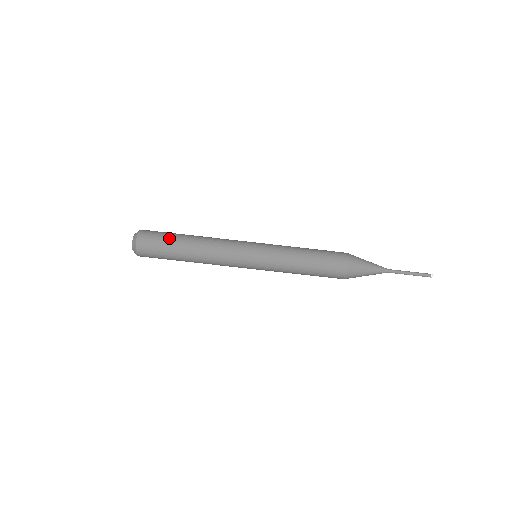
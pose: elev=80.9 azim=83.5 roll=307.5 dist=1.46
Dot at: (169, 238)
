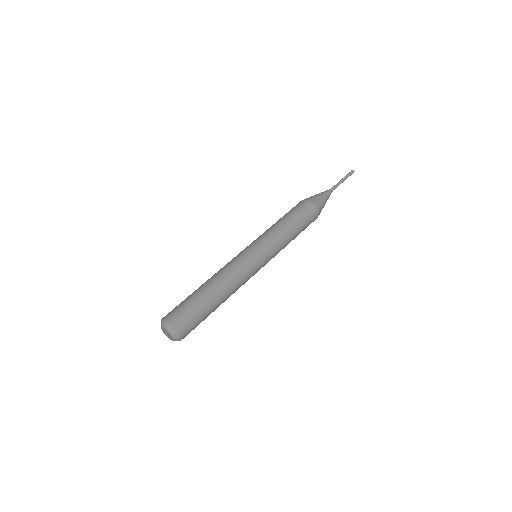
Dot at: occluded
